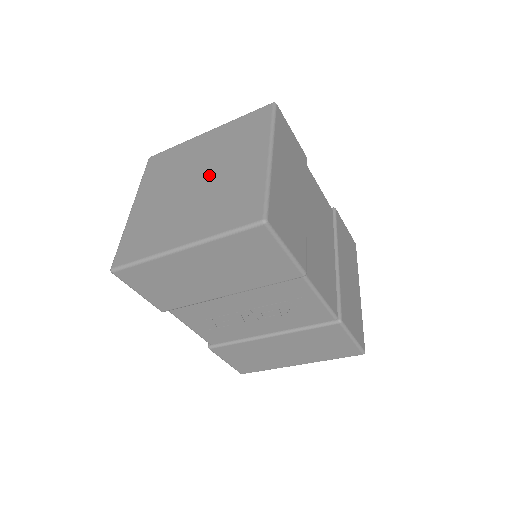
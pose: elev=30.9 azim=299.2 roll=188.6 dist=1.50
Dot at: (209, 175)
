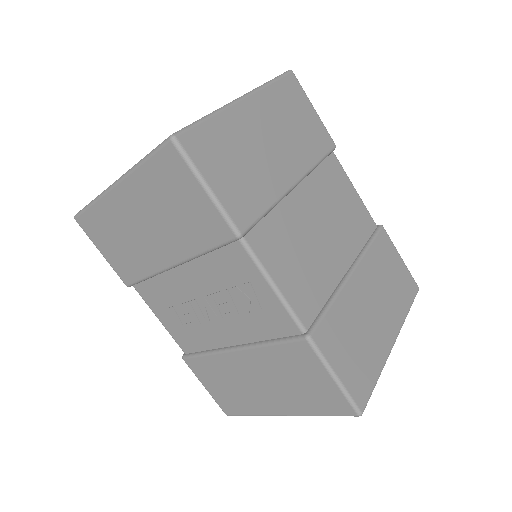
Dot at: occluded
